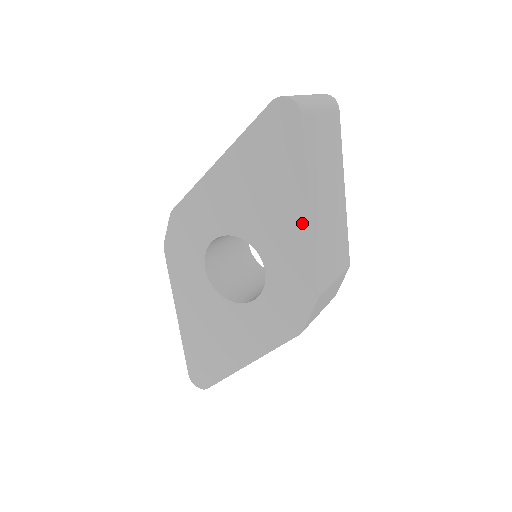
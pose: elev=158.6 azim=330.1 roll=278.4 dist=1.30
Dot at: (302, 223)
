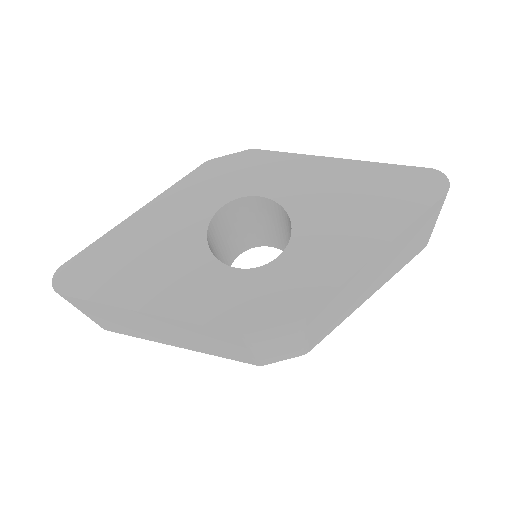
Dot at: (360, 255)
